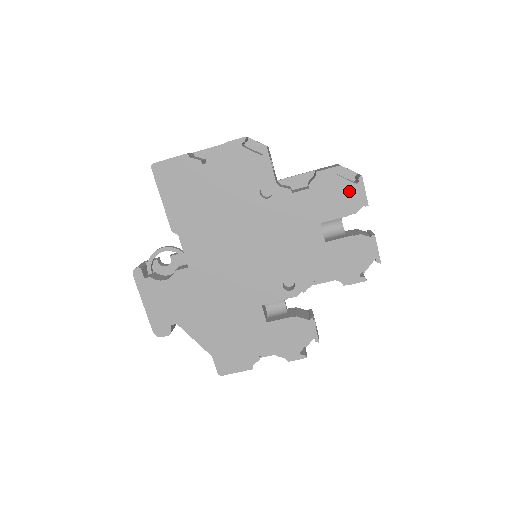
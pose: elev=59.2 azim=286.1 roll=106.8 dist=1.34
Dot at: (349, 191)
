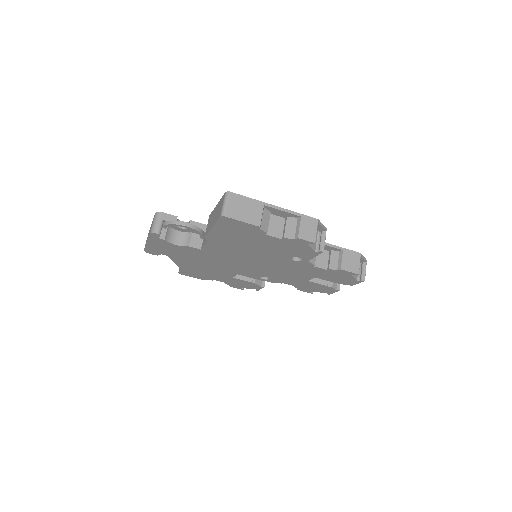
Dot at: (349, 280)
